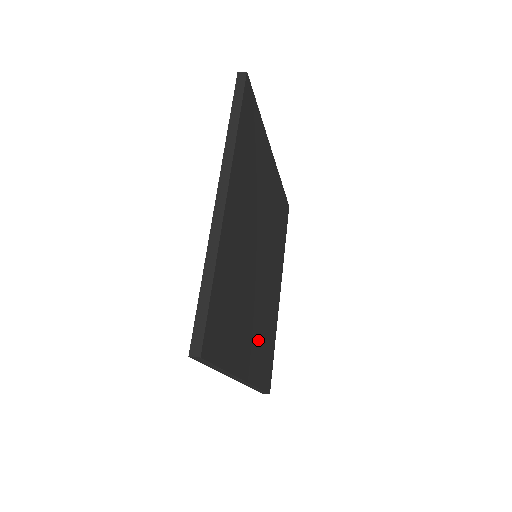
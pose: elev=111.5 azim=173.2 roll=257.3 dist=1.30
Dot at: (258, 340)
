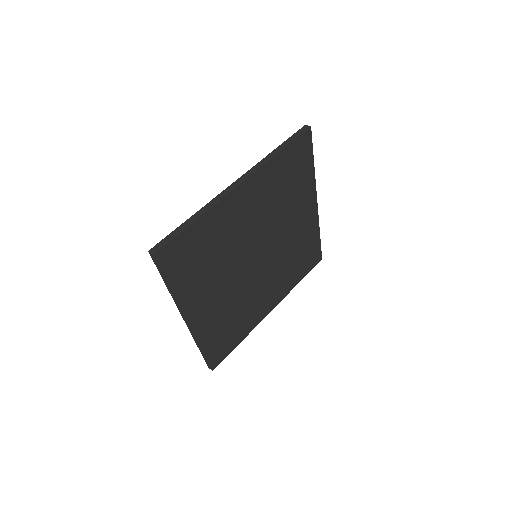
Dot at: (221, 314)
